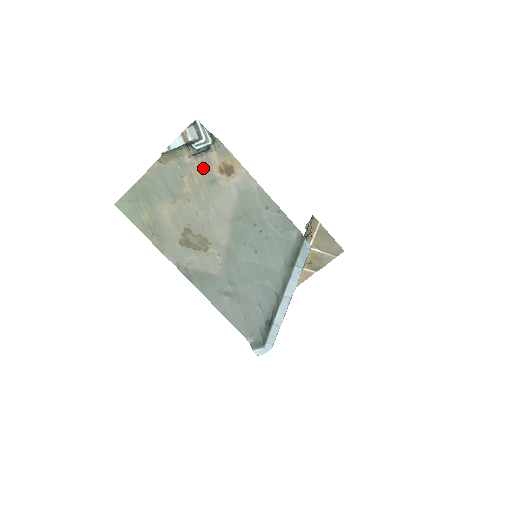
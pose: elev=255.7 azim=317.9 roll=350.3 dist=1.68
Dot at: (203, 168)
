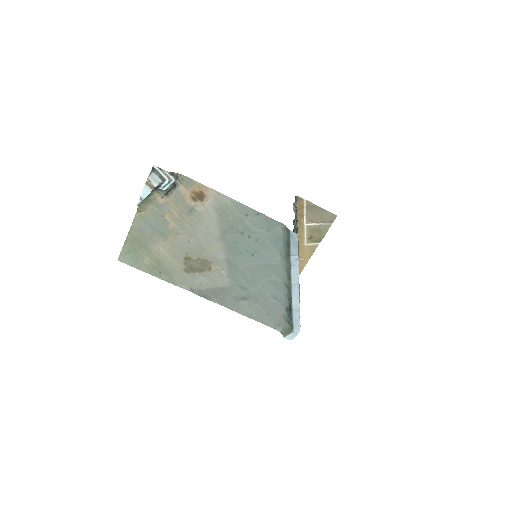
Dot at: (178, 203)
